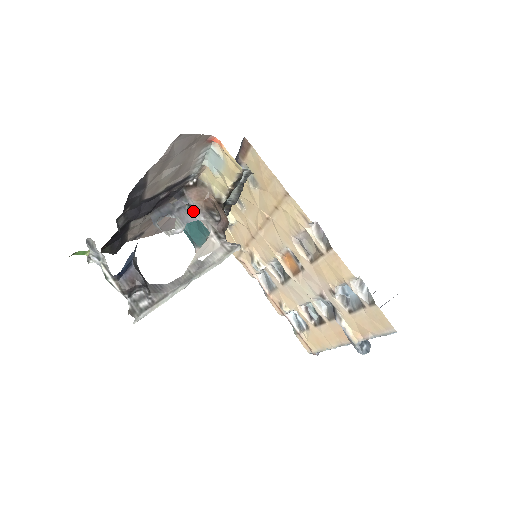
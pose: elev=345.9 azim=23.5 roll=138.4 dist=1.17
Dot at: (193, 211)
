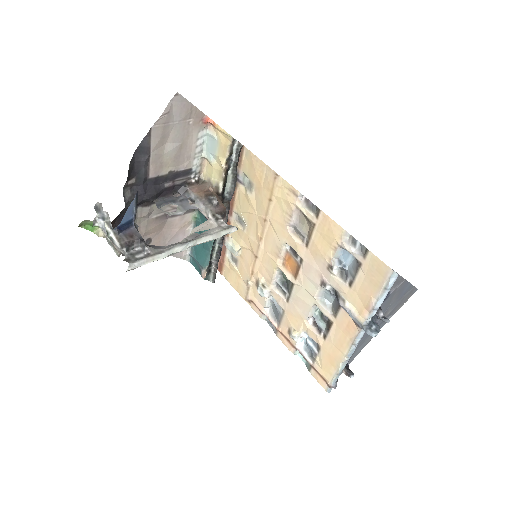
Dot at: occluded
